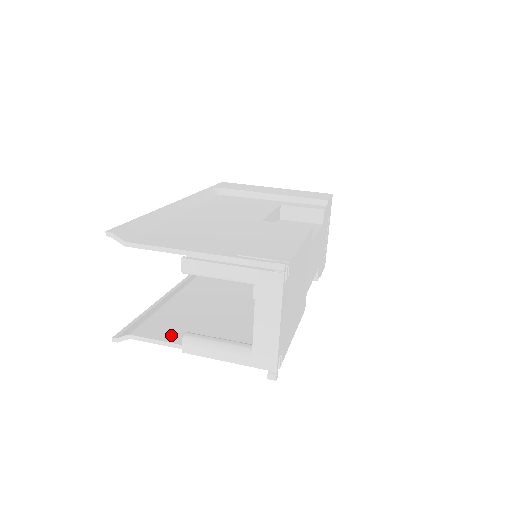
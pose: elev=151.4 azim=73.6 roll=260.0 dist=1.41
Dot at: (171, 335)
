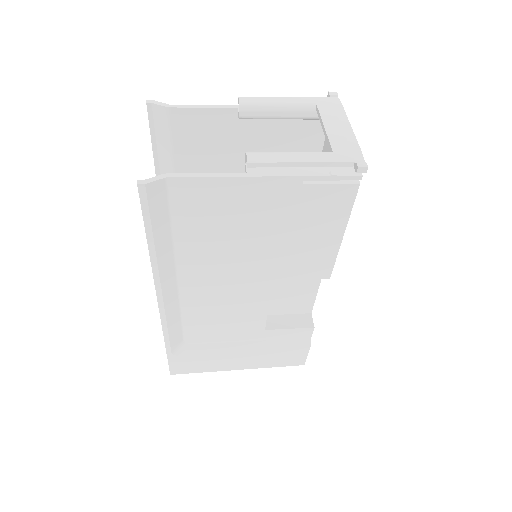
Dot at: (217, 186)
